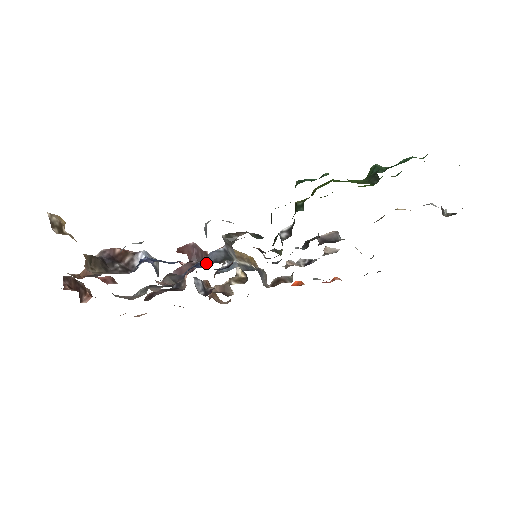
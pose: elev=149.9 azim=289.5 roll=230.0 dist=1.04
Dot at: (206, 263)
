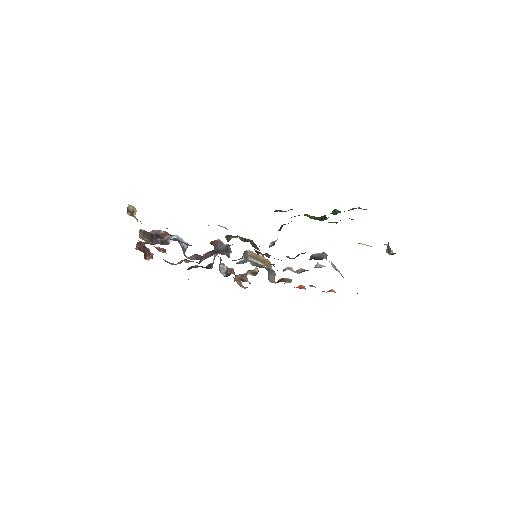
Dot at: (215, 251)
